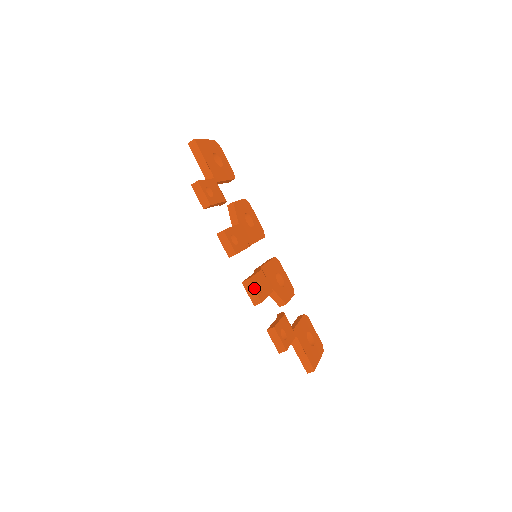
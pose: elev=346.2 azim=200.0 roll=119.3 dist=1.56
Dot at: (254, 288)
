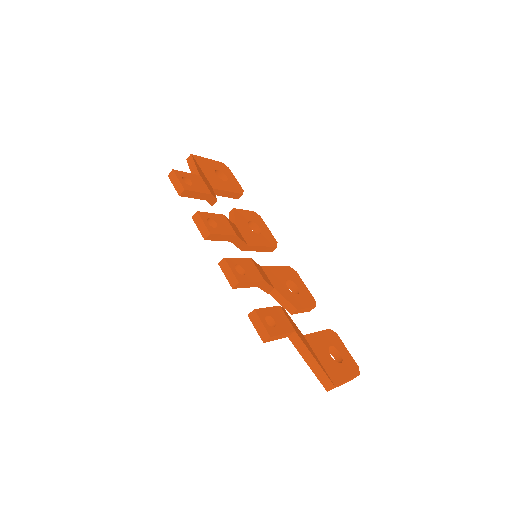
Dot at: (230, 267)
